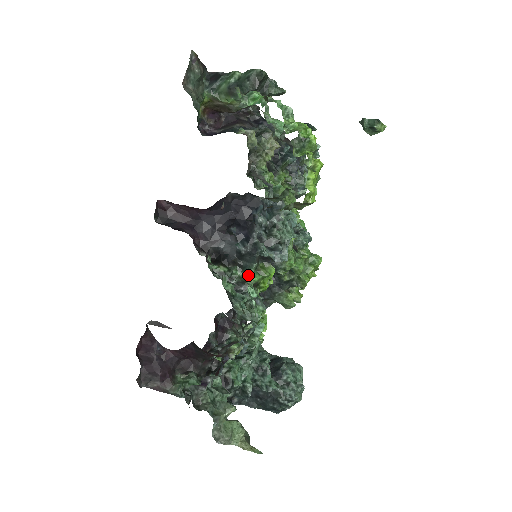
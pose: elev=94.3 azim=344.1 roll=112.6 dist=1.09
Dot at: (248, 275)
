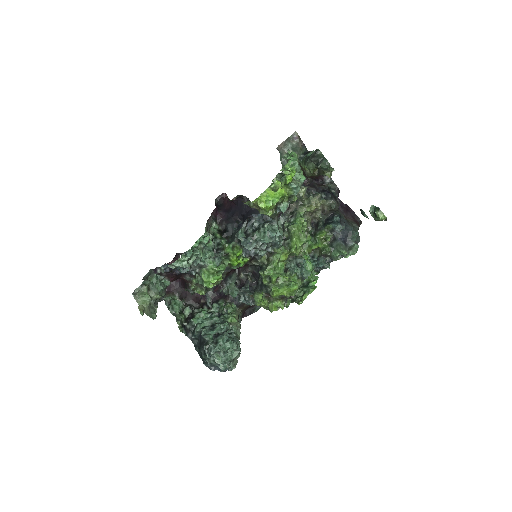
Dot at: (227, 246)
